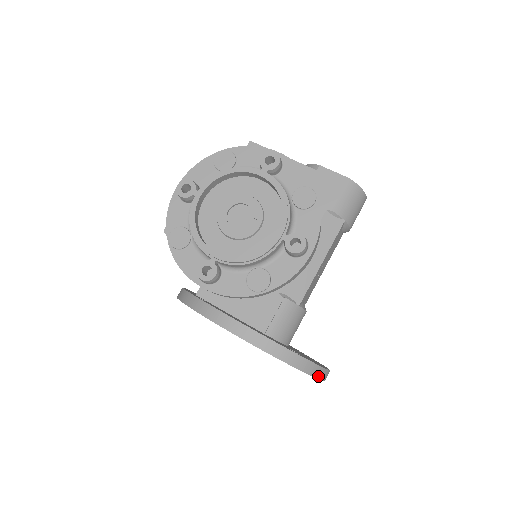
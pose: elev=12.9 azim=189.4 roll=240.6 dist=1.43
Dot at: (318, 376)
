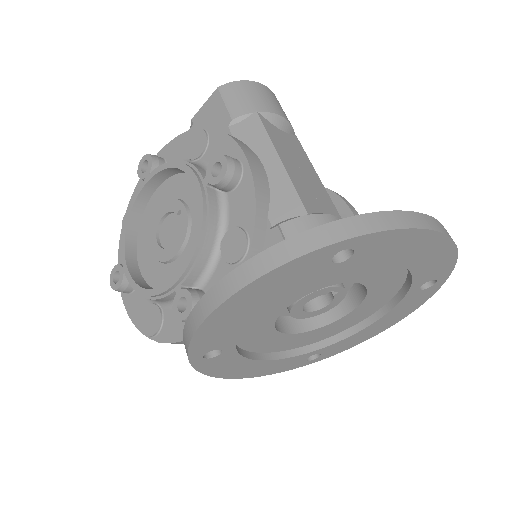
Dot at: (403, 225)
